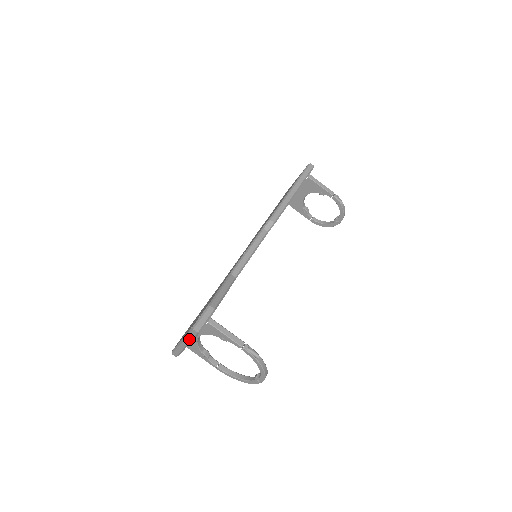
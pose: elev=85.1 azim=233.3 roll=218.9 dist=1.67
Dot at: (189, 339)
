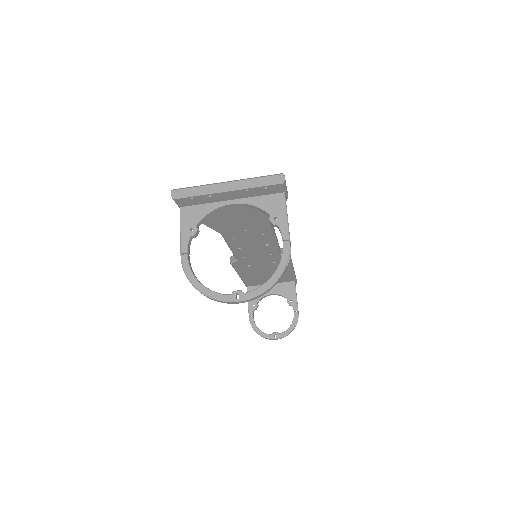
Dot at: (252, 182)
